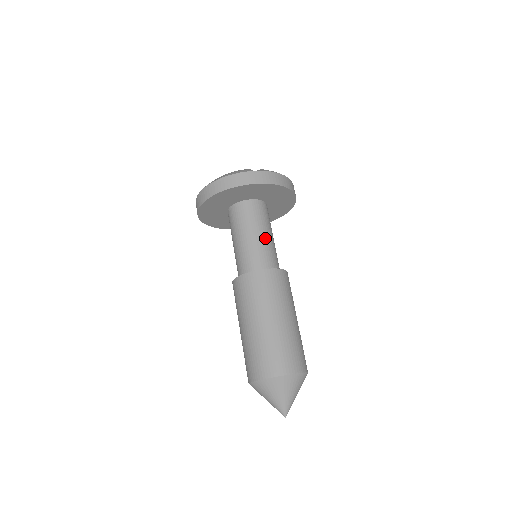
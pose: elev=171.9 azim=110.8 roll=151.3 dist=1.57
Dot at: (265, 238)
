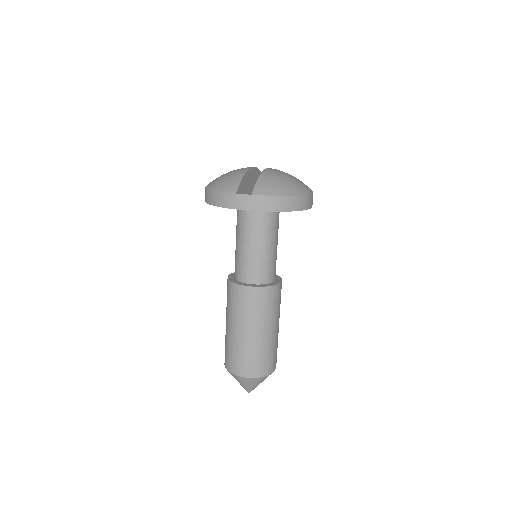
Dot at: (256, 250)
